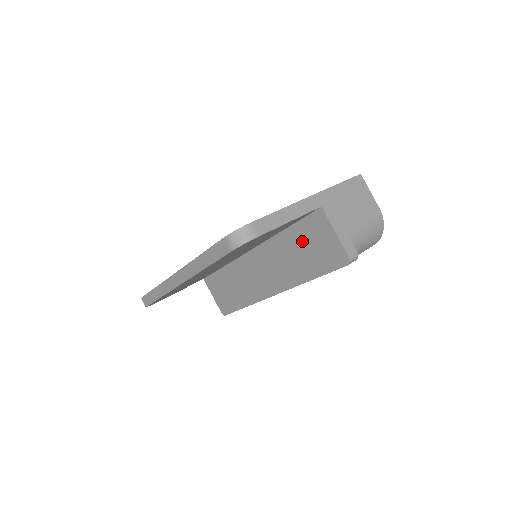
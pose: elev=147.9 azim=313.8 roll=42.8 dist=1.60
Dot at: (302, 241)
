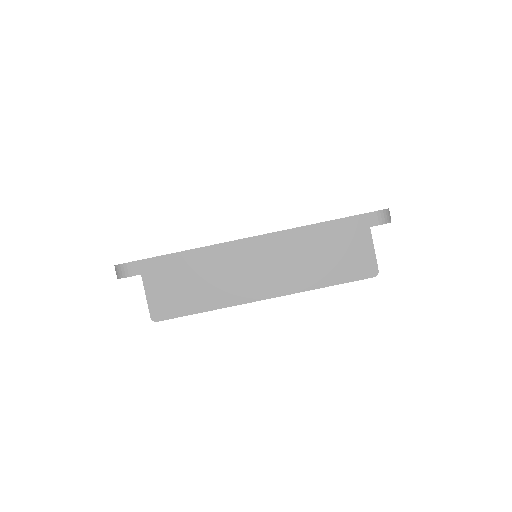
Dot at: (333, 249)
